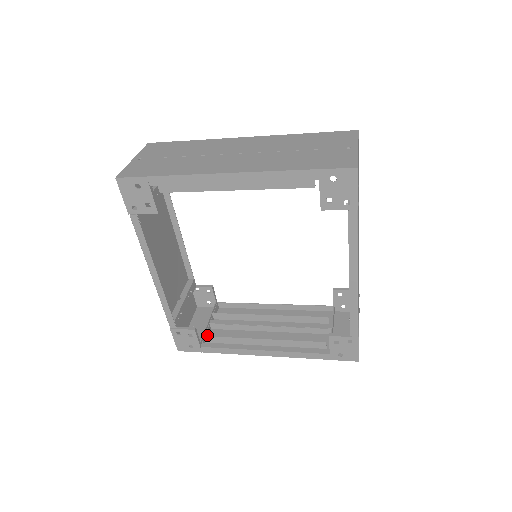
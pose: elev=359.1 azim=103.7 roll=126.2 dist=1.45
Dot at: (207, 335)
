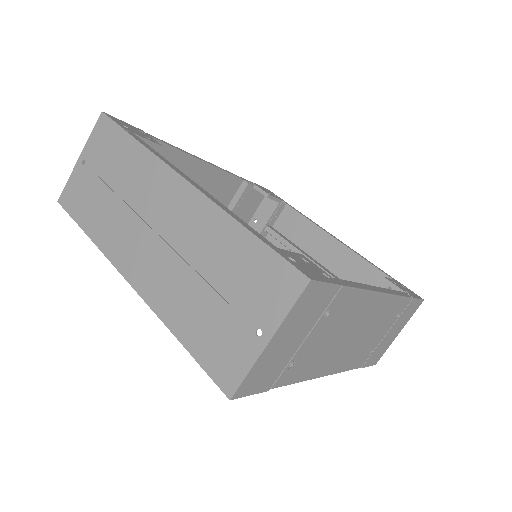
Dot at: occluded
